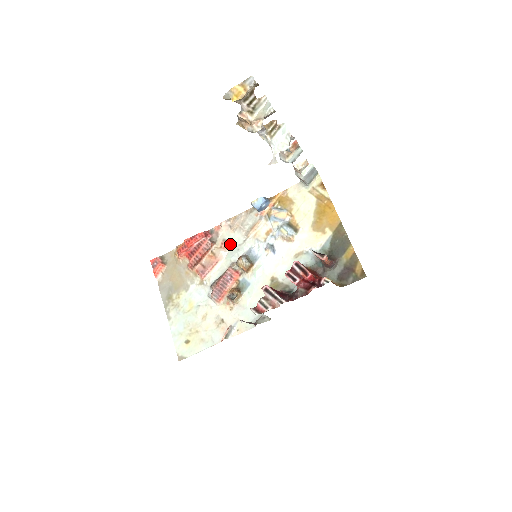
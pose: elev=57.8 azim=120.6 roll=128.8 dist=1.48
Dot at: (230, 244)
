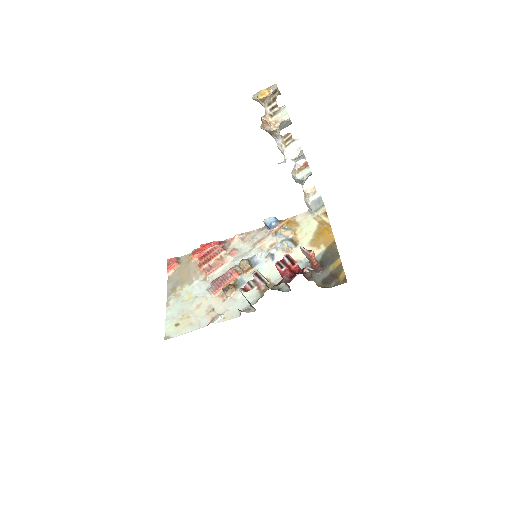
Dot at: (238, 252)
